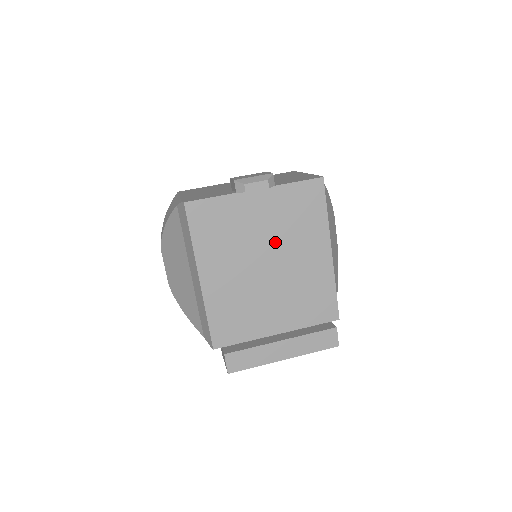
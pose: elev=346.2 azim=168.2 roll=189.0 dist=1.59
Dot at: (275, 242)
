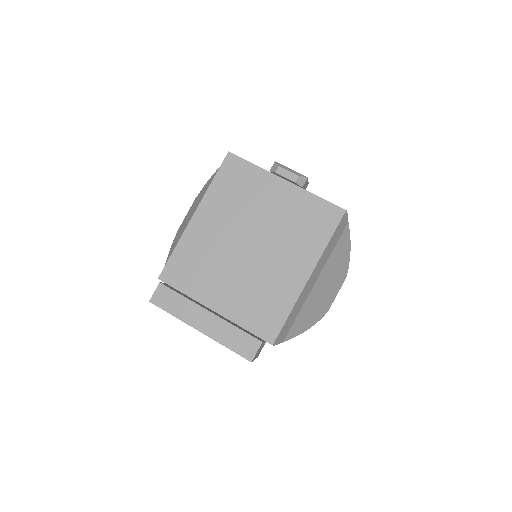
Dot at: (270, 232)
